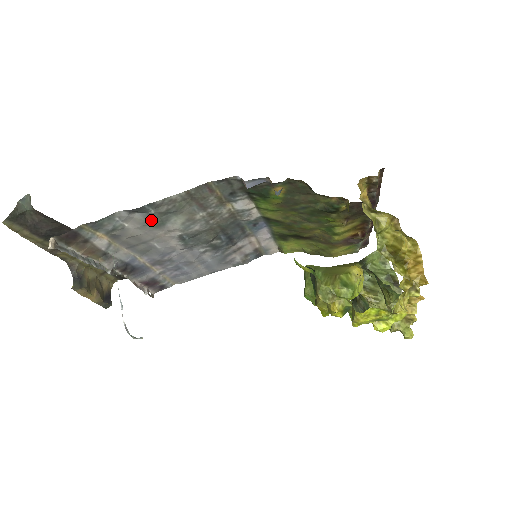
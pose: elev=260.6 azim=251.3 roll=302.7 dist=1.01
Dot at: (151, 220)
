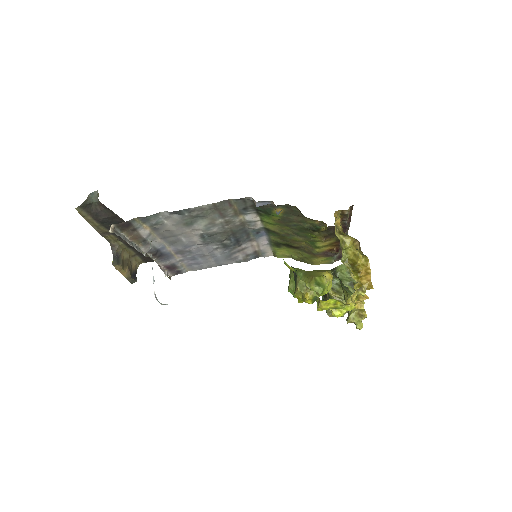
Dot at: (184, 220)
